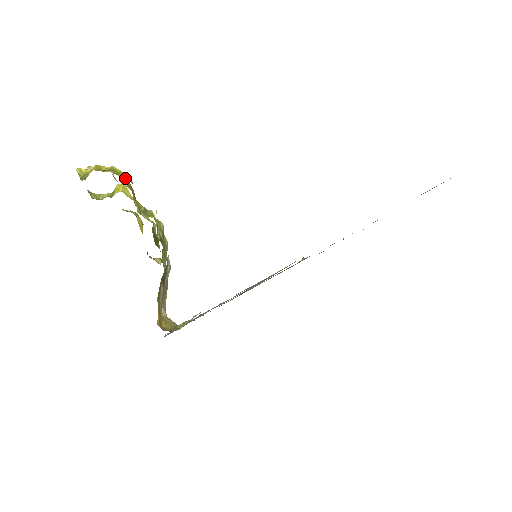
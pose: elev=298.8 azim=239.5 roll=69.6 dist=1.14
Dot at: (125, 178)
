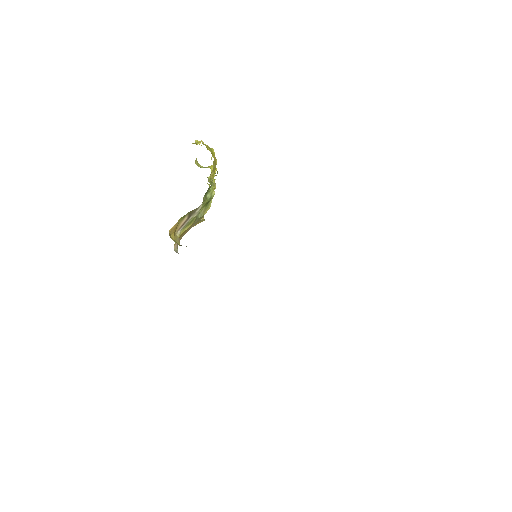
Dot at: (216, 160)
